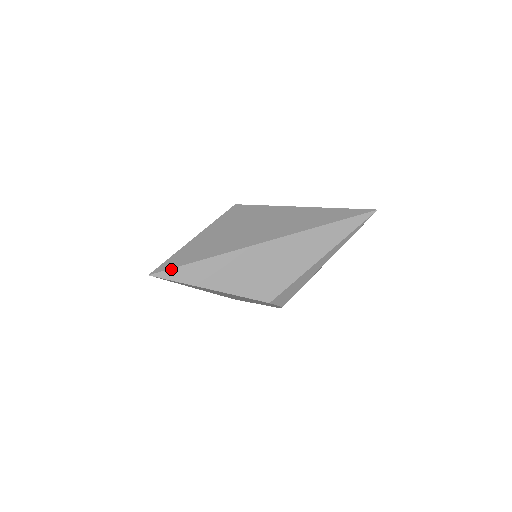
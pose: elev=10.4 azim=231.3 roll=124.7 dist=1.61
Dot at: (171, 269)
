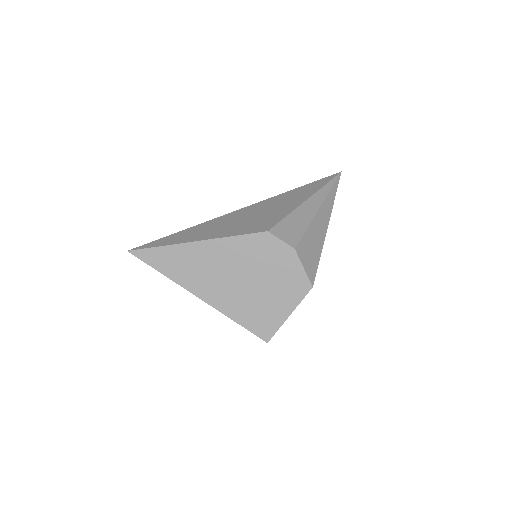
Dot at: (151, 242)
